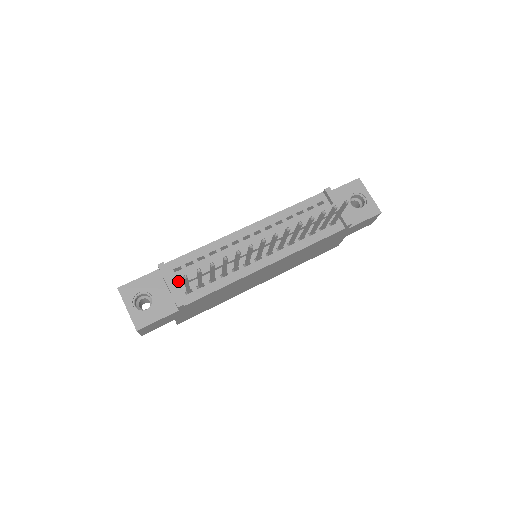
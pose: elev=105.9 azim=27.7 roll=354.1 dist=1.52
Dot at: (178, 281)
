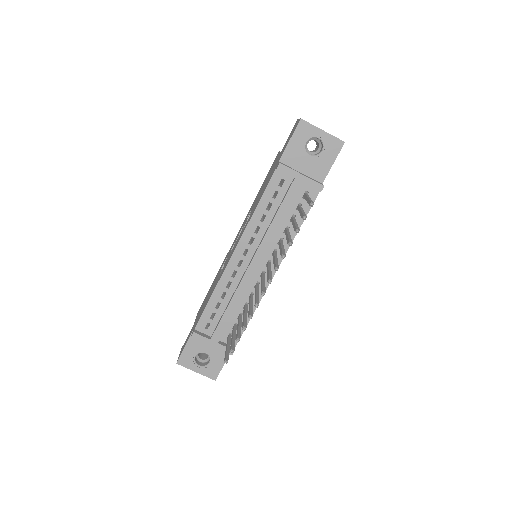
Dot at: (216, 338)
